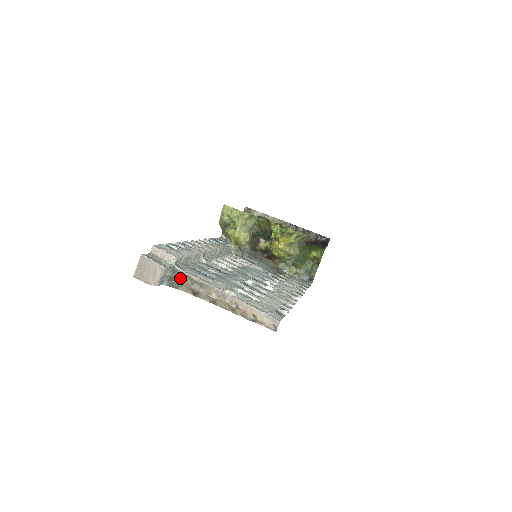
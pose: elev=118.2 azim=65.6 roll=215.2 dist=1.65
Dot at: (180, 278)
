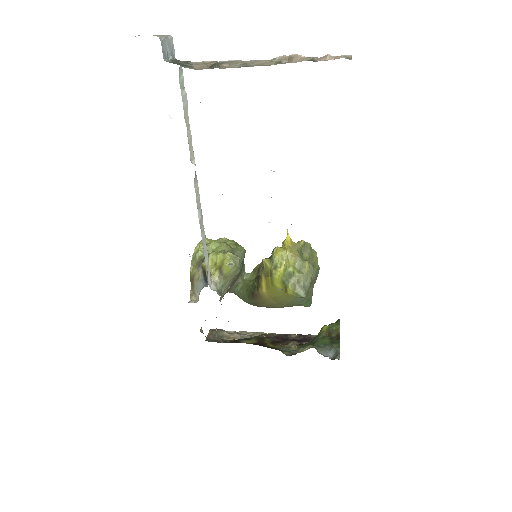
Dot at: (189, 62)
